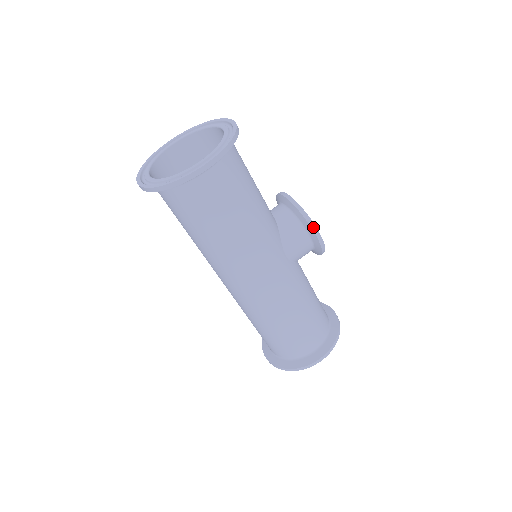
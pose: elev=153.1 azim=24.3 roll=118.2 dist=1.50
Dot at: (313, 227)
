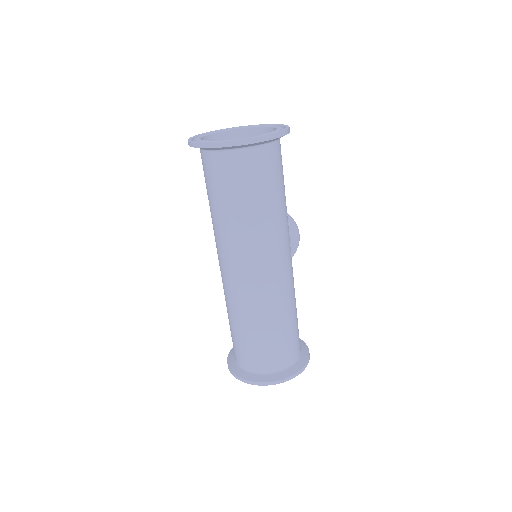
Dot at: (296, 225)
